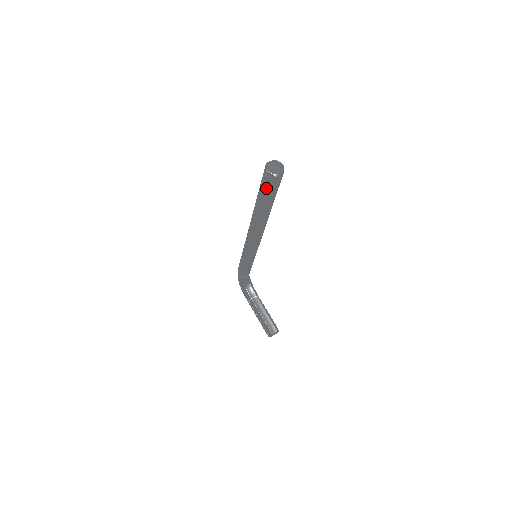
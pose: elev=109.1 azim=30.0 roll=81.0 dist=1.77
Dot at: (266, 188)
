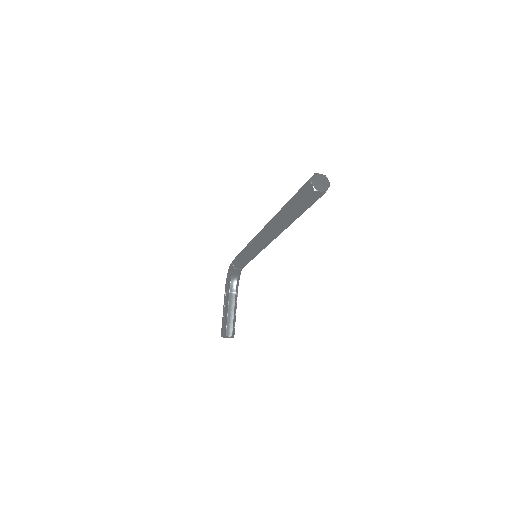
Dot at: (300, 197)
